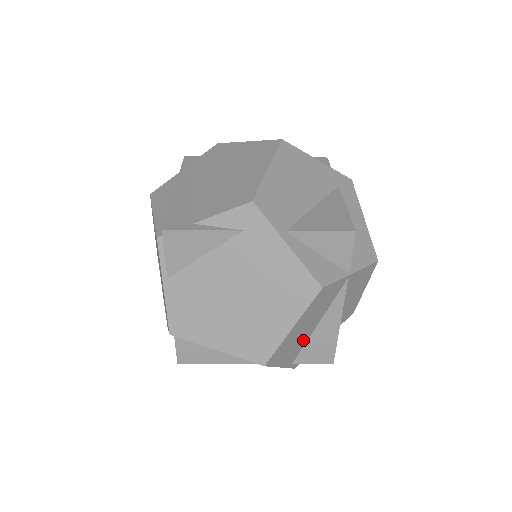
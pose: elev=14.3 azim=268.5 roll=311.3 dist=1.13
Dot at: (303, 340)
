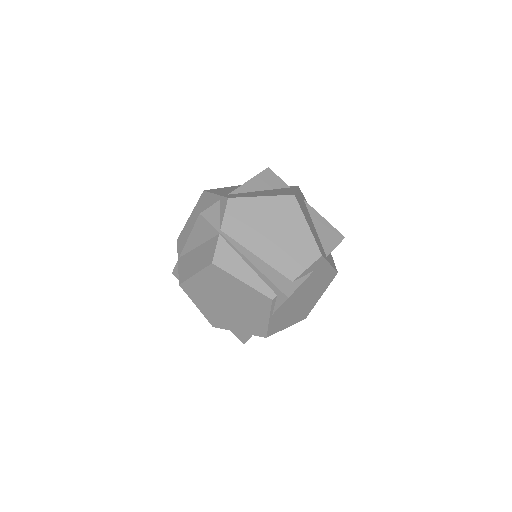
Dot at: occluded
